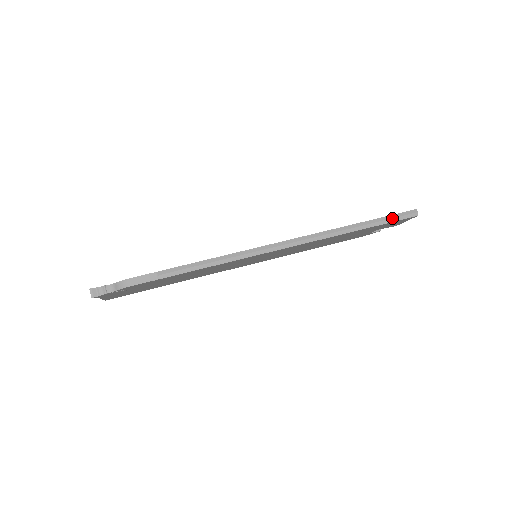
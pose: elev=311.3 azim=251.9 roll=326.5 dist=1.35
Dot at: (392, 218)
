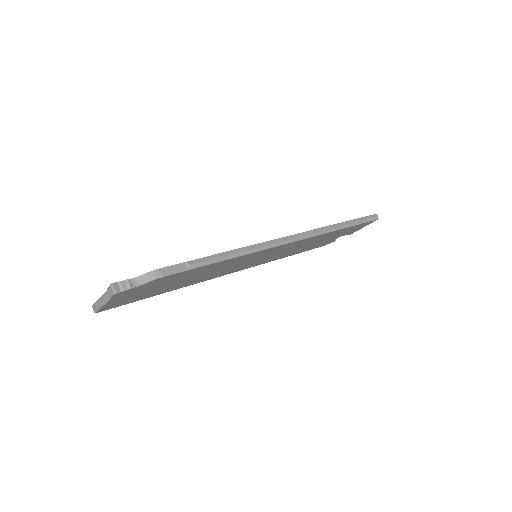
Dot at: (363, 220)
